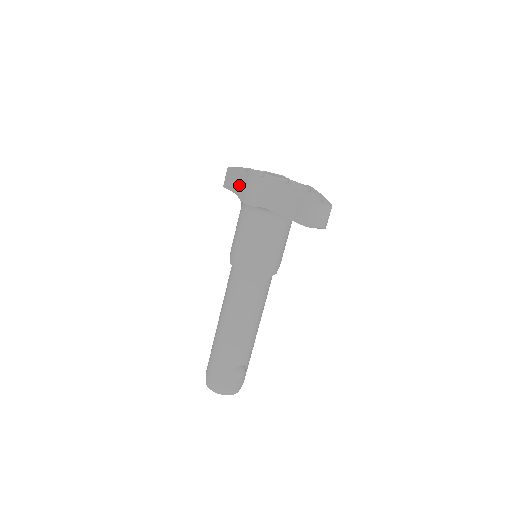
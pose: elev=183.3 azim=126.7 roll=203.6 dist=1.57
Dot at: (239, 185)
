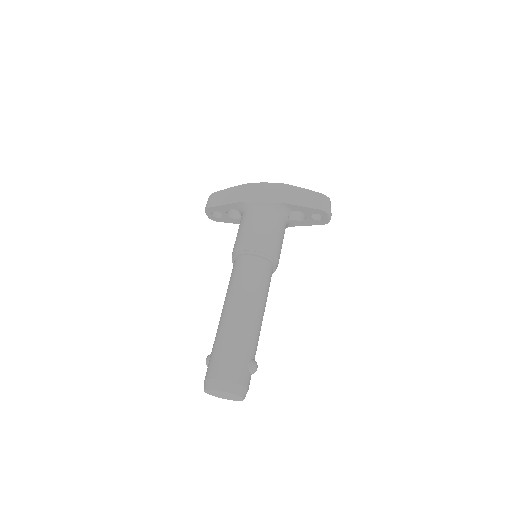
Dot at: (243, 195)
